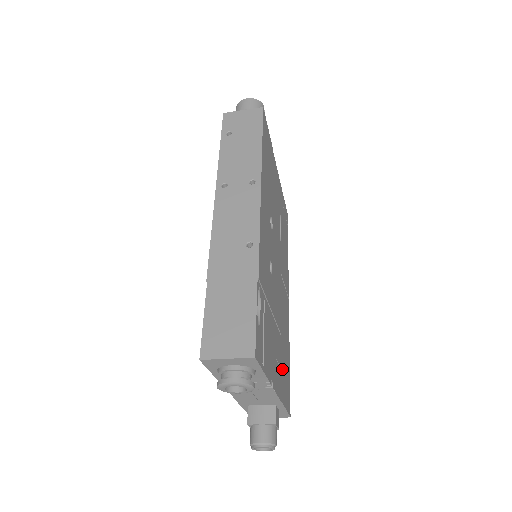
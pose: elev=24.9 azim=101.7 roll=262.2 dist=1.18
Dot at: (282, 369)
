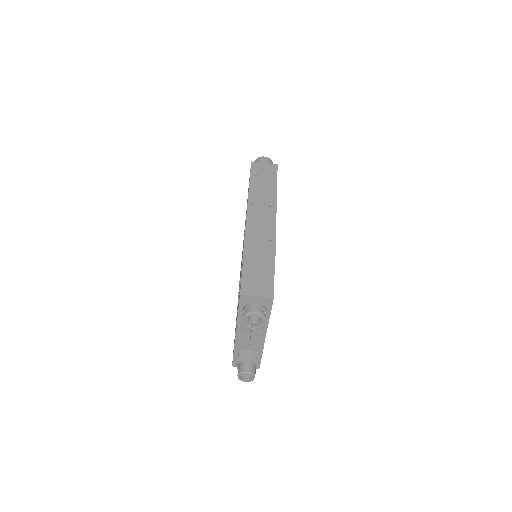
Dot at: occluded
